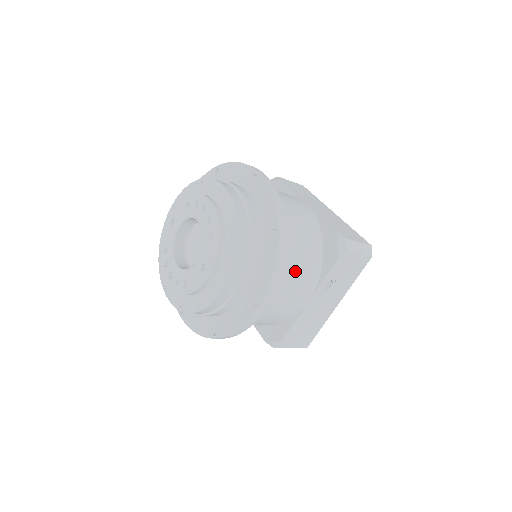
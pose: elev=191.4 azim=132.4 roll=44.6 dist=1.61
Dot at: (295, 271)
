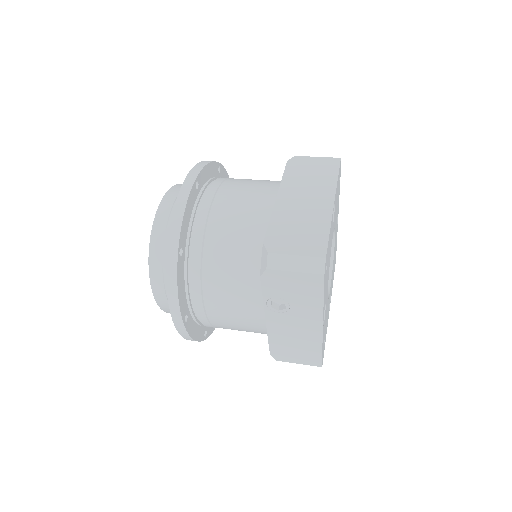
Dot at: (221, 287)
